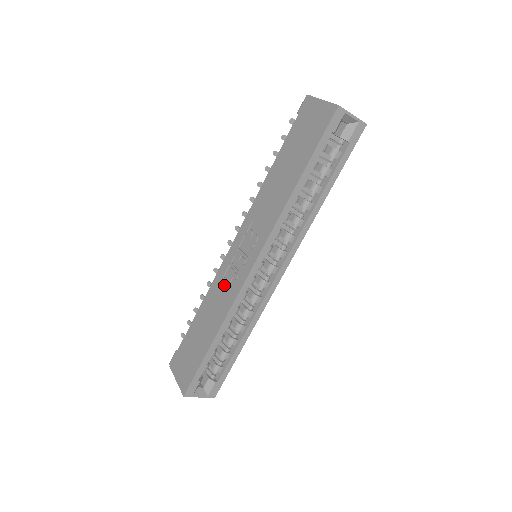
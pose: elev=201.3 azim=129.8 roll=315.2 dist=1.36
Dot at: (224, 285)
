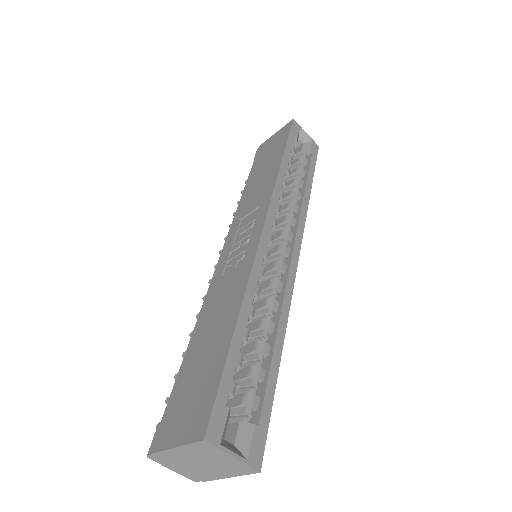
Dot at: (227, 277)
